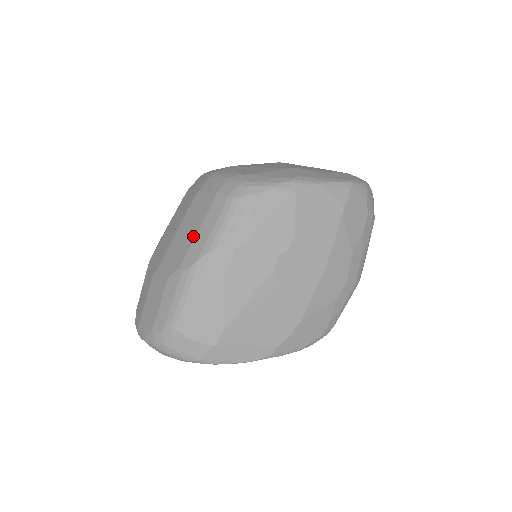
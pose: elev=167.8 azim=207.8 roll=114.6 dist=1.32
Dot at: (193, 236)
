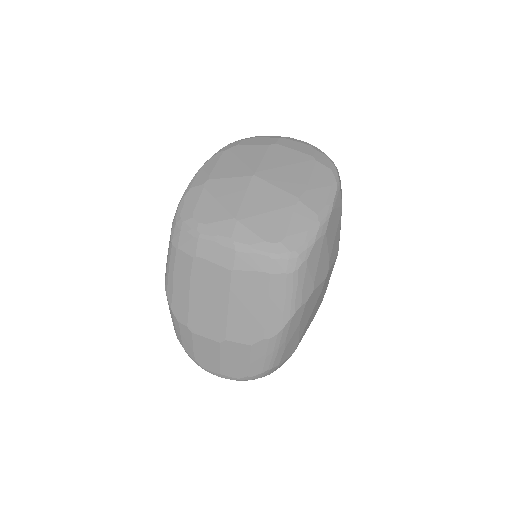
Dot at: (263, 312)
